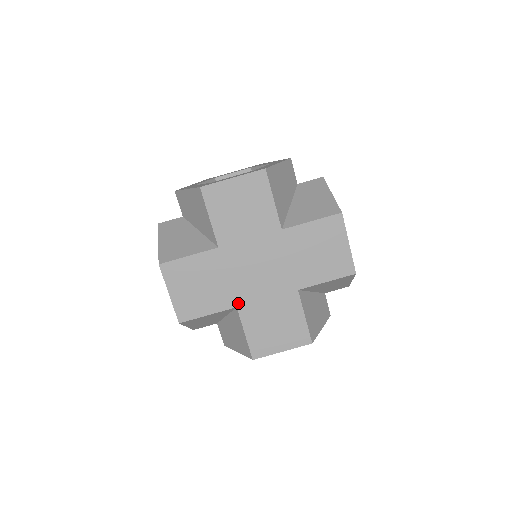
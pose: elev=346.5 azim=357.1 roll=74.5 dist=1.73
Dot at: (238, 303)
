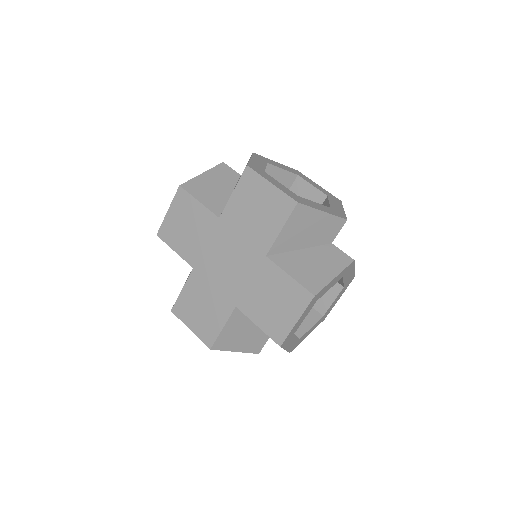
Dot at: (234, 302)
